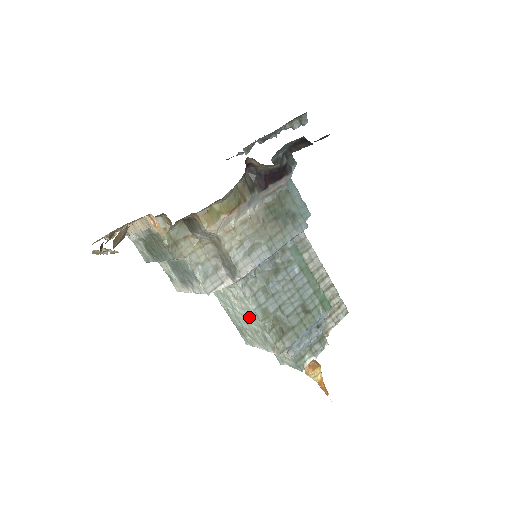
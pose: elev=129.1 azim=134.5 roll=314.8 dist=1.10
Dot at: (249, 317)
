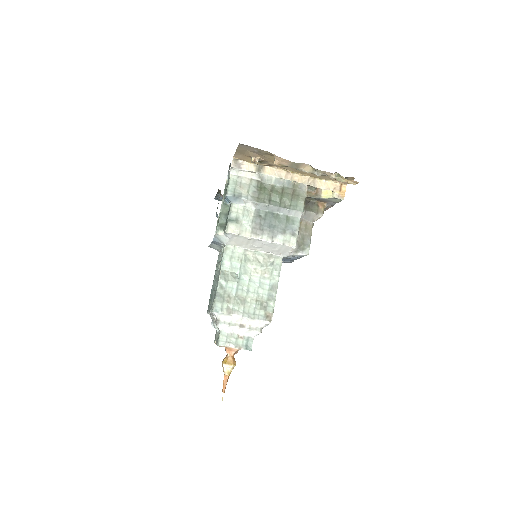
Dot at: (262, 286)
